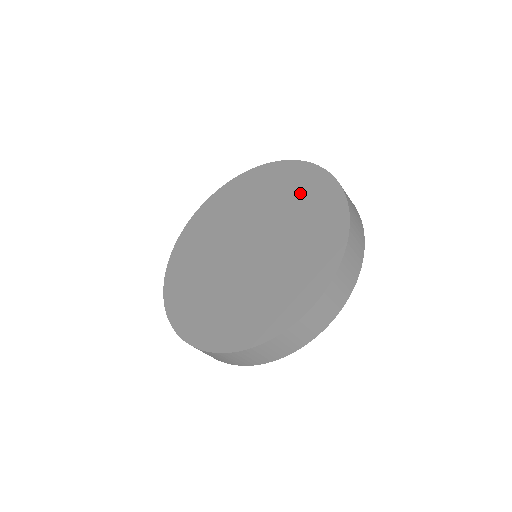
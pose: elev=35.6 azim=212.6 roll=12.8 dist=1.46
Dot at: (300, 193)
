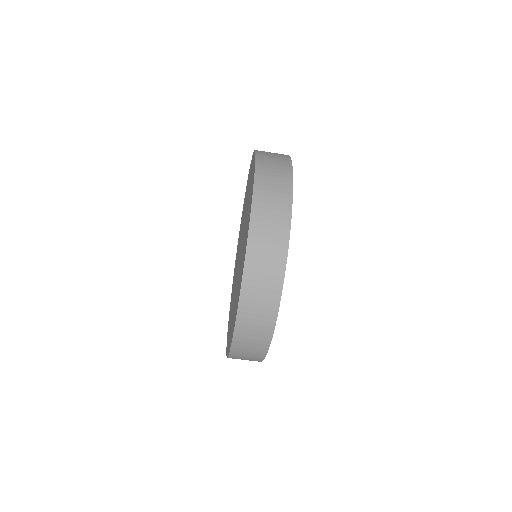
Dot at: occluded
